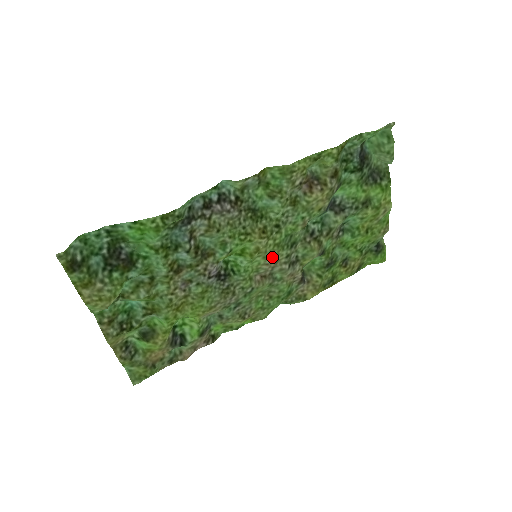
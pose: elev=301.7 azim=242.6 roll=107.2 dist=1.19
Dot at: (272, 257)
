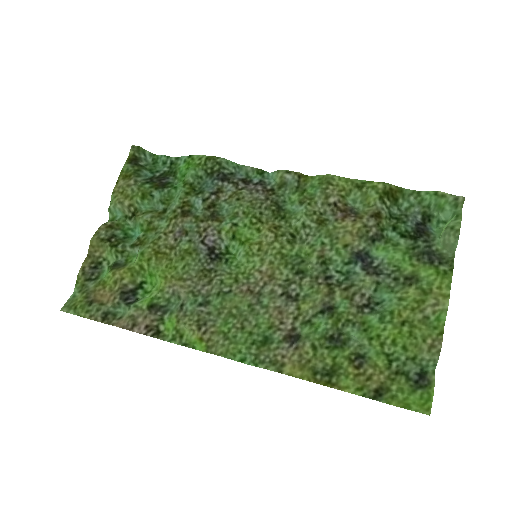
Dot at: (270, 267)
